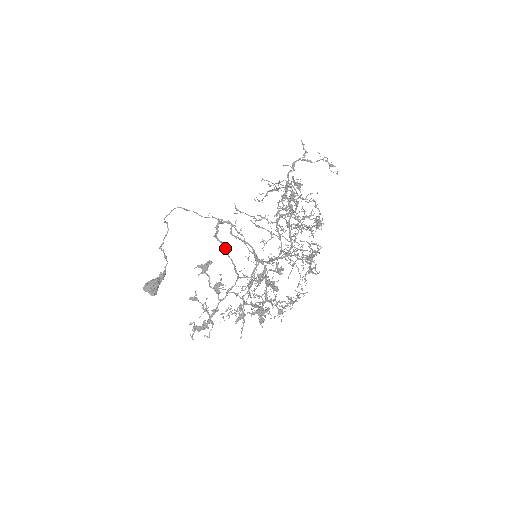
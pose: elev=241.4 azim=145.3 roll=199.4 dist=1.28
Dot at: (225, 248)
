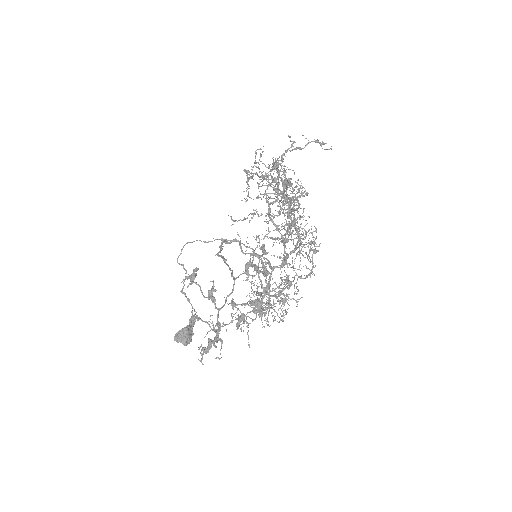
Dot at: (224, 259)
